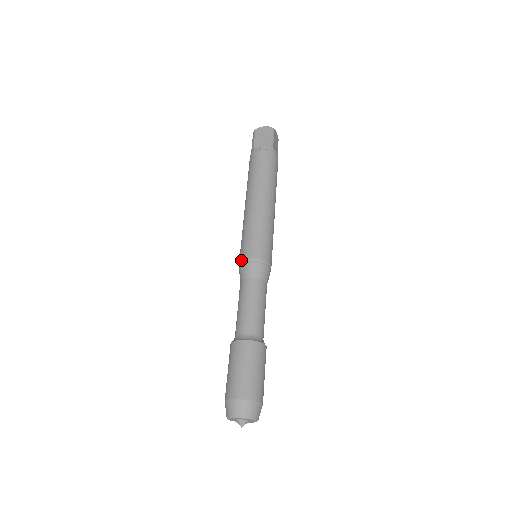
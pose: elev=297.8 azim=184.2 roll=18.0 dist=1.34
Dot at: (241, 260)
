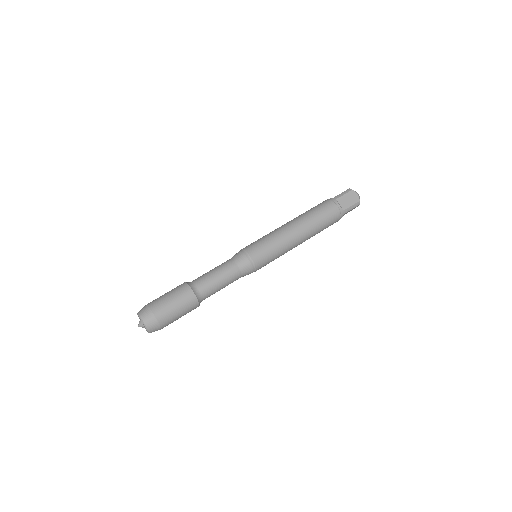
Dot at: (247, 250)
